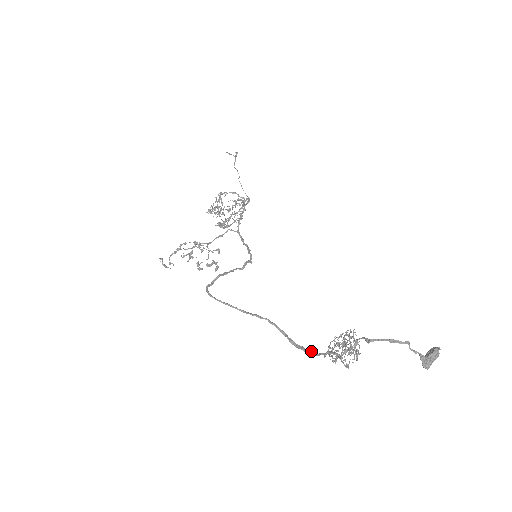
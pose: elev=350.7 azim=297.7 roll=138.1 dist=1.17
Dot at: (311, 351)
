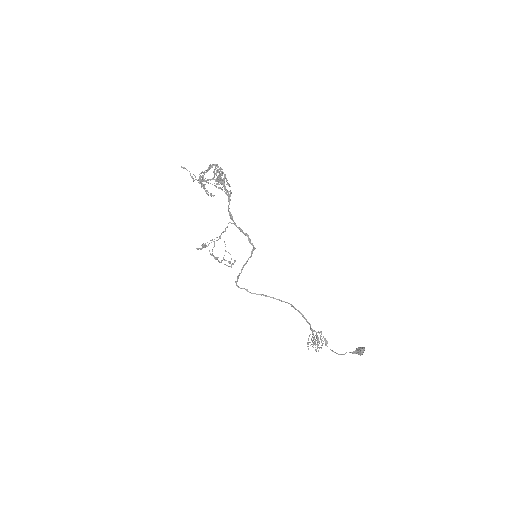
Dot at: (305, 318)
